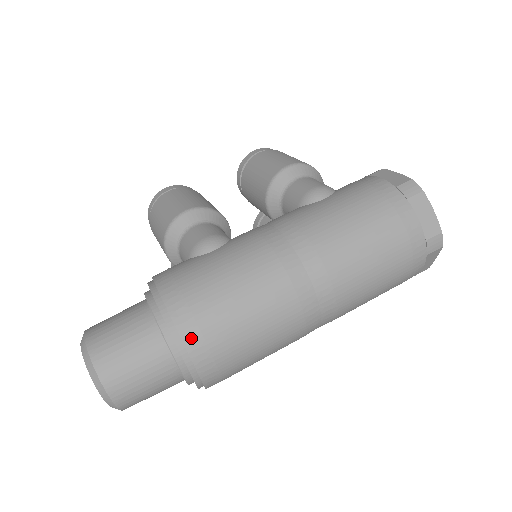
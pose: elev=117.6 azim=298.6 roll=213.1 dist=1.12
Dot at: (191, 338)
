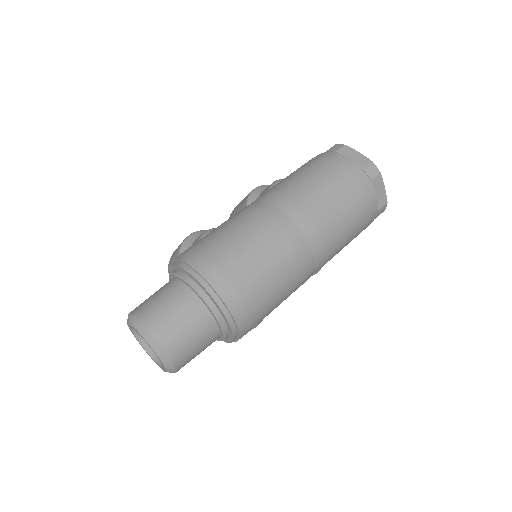
Dot at: (206, 270)
